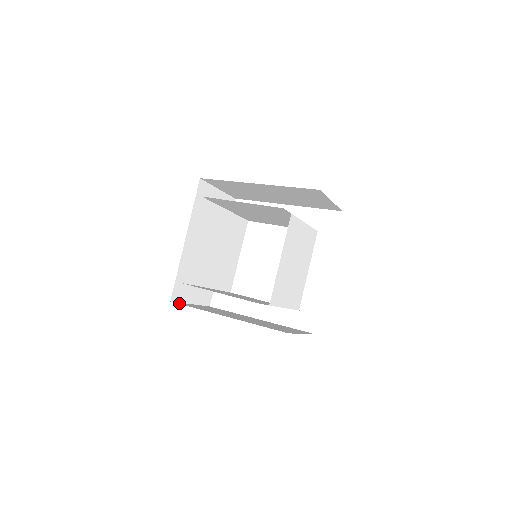
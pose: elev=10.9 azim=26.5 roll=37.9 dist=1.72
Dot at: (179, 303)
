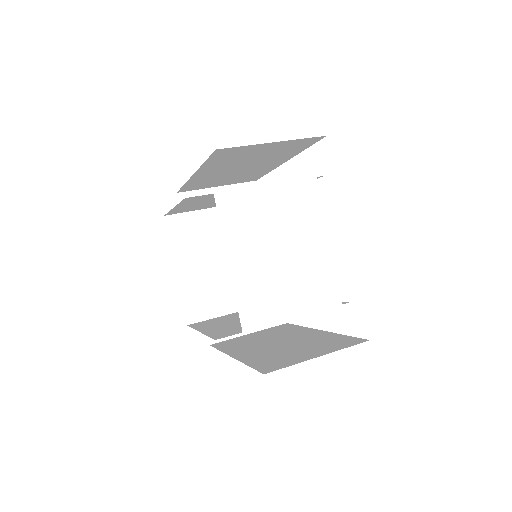
Dot at: occluded
